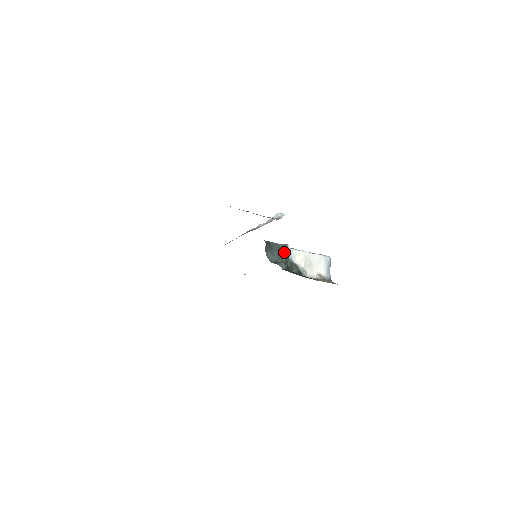
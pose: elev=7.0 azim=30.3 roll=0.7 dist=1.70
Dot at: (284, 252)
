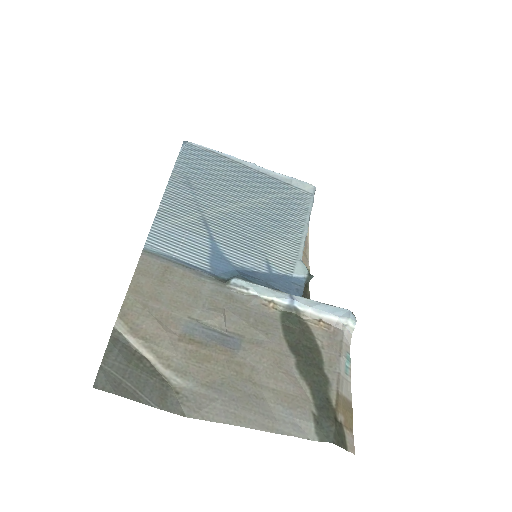
Dot at: occluded
